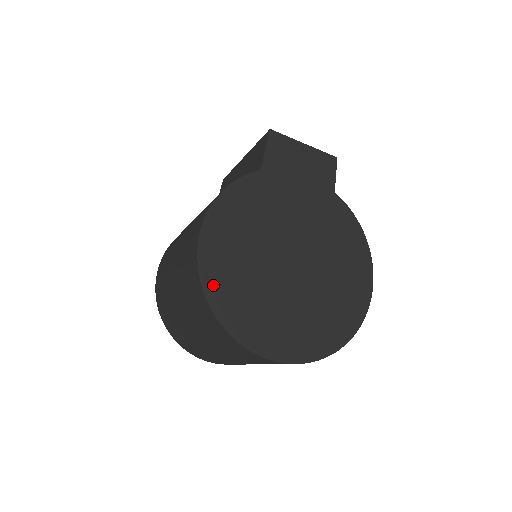
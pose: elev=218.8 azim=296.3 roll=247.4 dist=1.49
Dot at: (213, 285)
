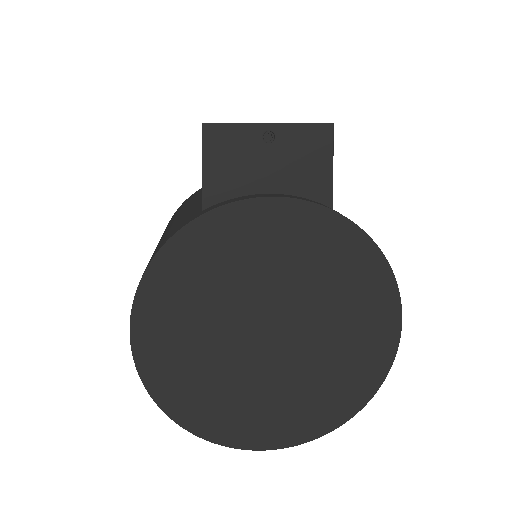
Dot at: (166, 393)
